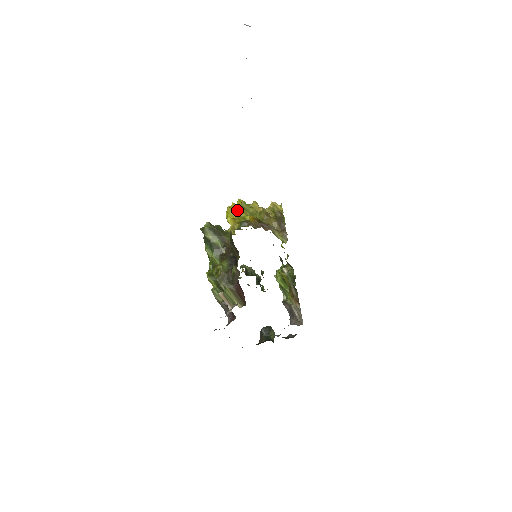
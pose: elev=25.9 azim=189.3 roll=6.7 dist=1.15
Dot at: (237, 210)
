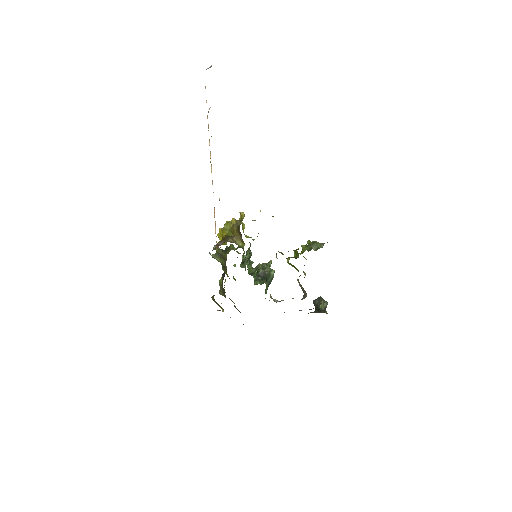
Dot at: (221, 233)
